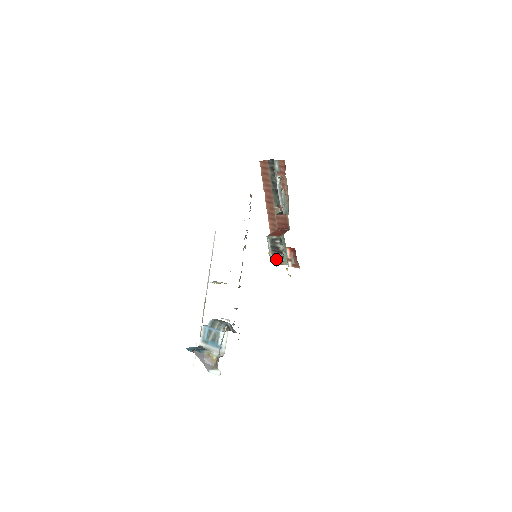
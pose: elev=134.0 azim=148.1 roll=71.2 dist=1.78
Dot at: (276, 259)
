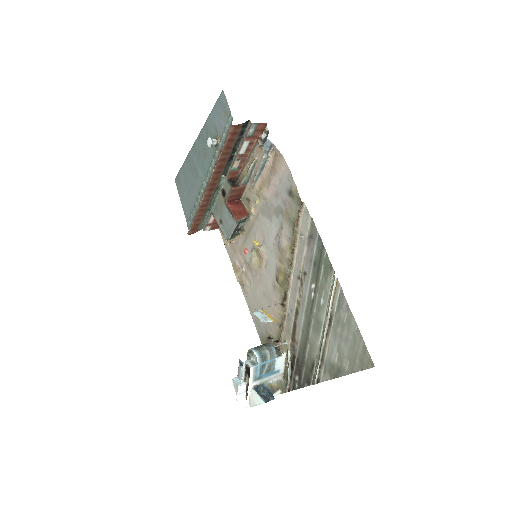
Dot at: (192, 229)
